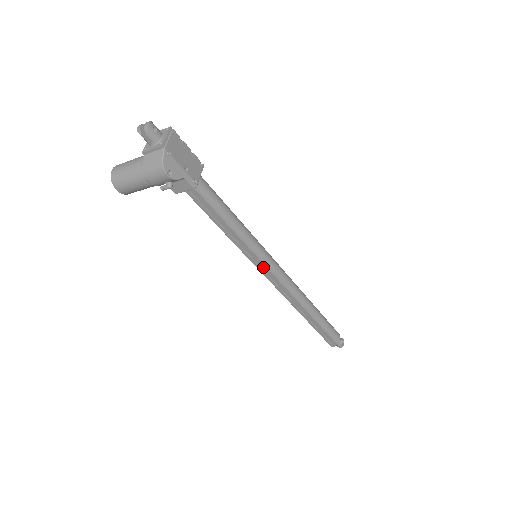
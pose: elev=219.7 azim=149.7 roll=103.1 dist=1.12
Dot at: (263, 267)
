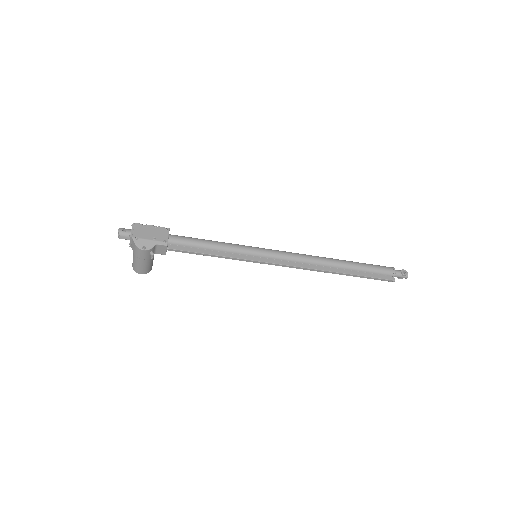
Dot at: (264, 260)
